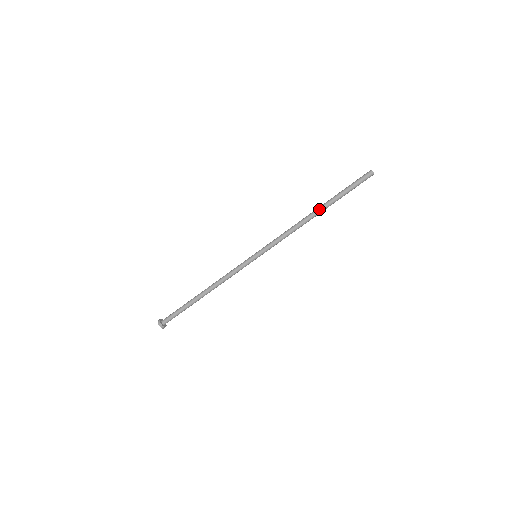
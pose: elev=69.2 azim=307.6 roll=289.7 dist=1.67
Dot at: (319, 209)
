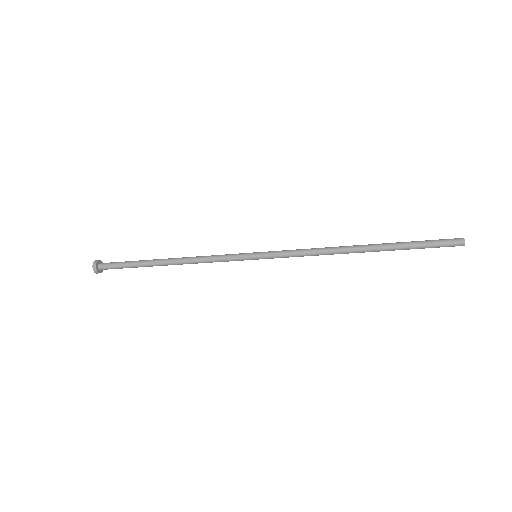
Dot at: (368, 248)
